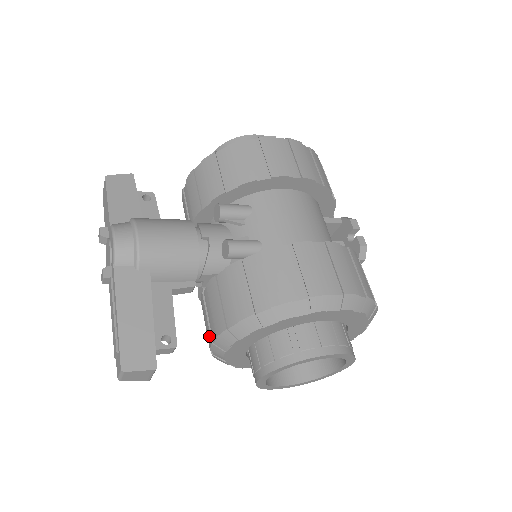
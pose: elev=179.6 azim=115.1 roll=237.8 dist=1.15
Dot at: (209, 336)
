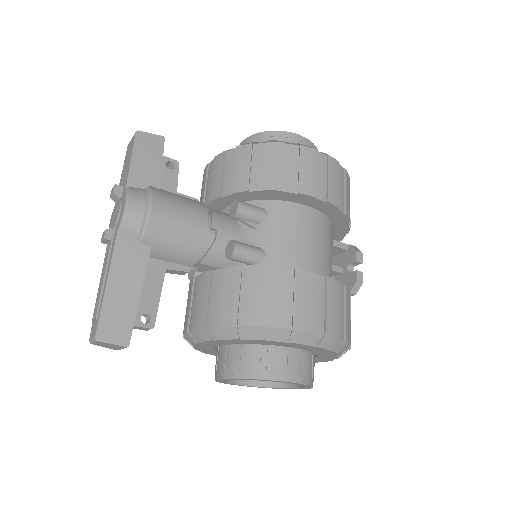
Dot at: (187, 322)
